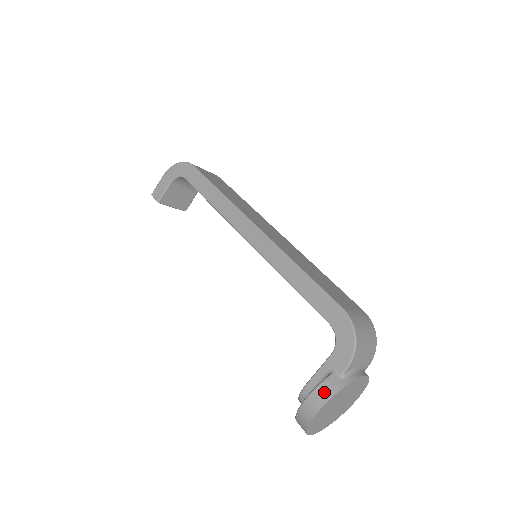
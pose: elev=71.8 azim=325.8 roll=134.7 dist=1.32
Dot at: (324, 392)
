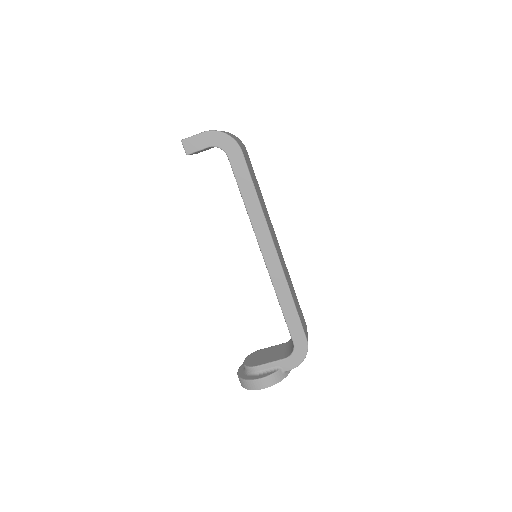
Dot at: (272, 380)
